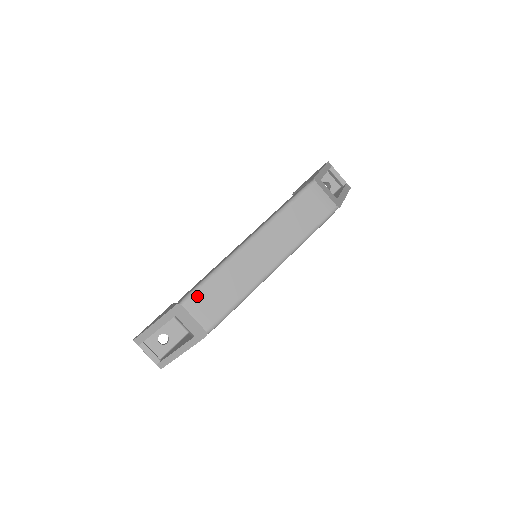
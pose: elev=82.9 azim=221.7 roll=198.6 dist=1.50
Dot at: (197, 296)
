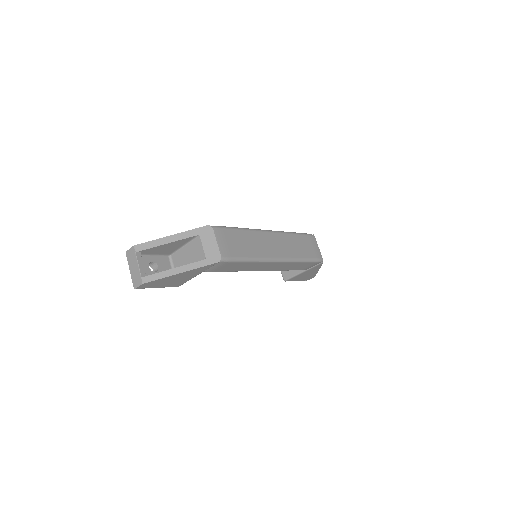
Dot at: (225, 231)
